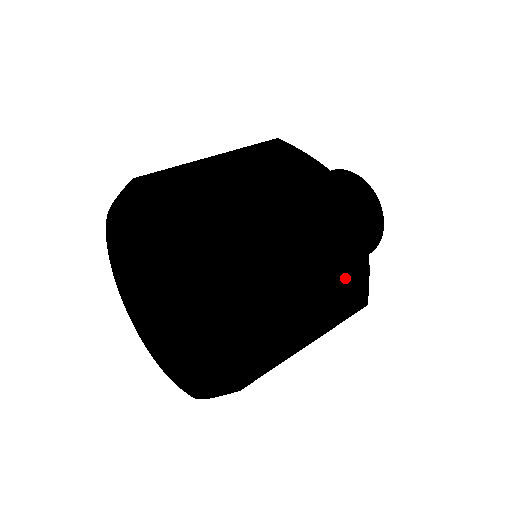
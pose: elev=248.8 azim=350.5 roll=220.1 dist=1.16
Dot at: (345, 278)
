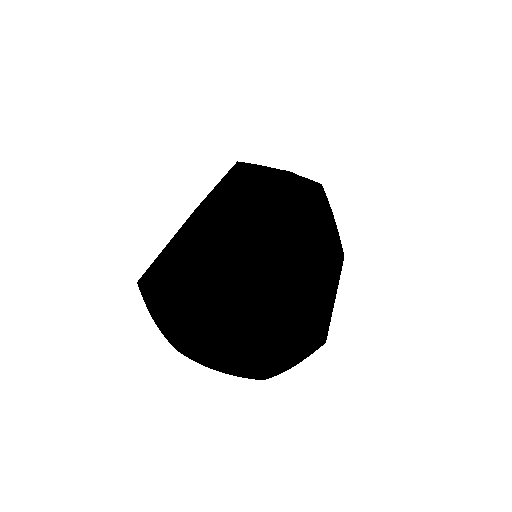
Dot at: (333, 242)
